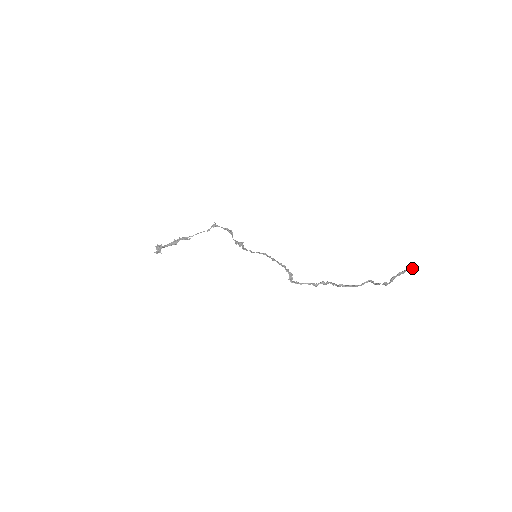
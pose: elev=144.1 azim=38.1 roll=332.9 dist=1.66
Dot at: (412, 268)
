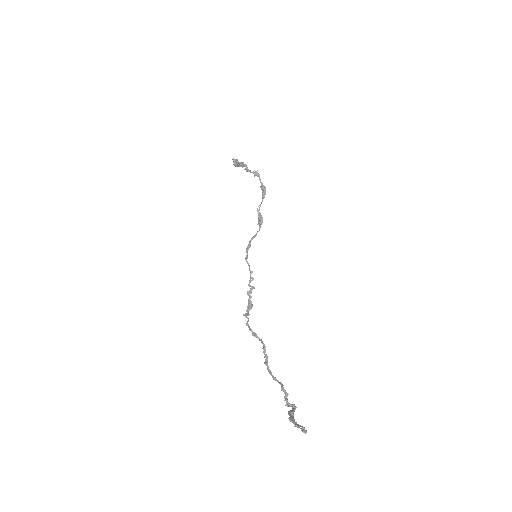
Dot at: (303, 432)
